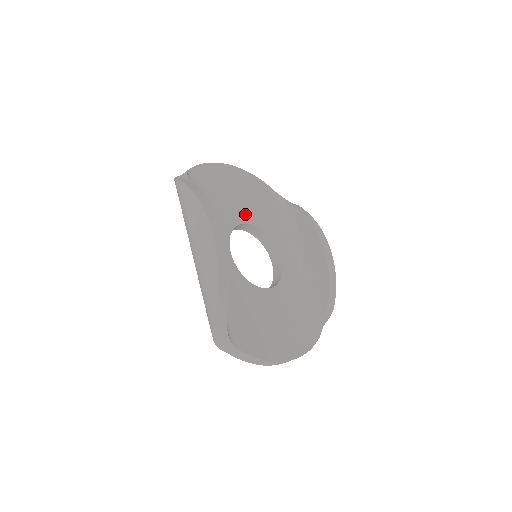
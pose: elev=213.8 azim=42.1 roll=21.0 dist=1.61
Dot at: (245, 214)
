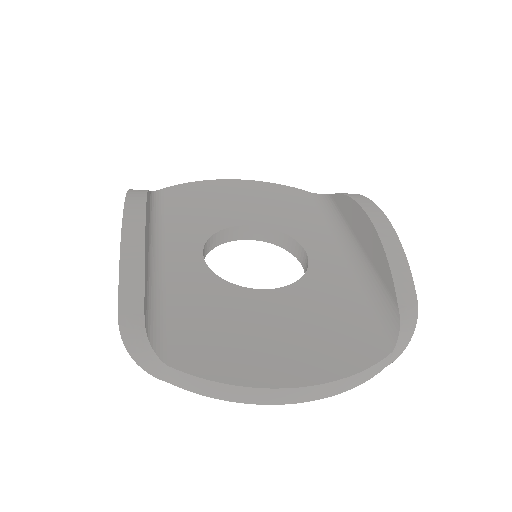
Dot at: (246, 217)
